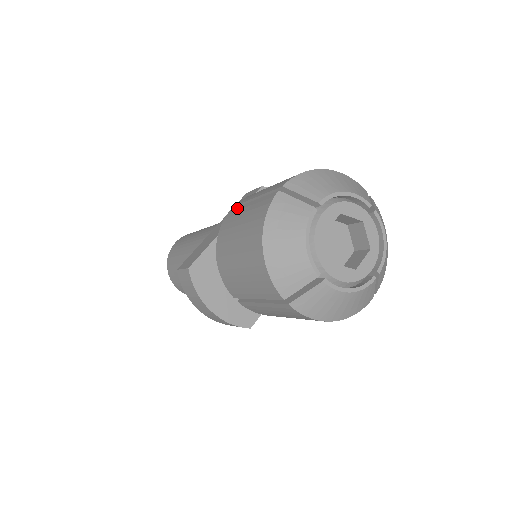
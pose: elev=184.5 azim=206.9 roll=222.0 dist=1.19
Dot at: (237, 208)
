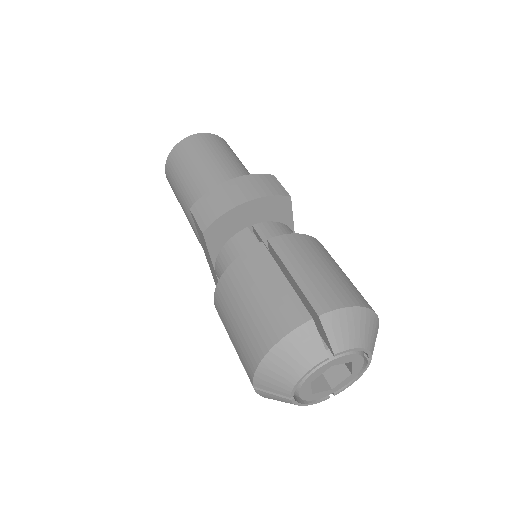
Dot at: occluded
